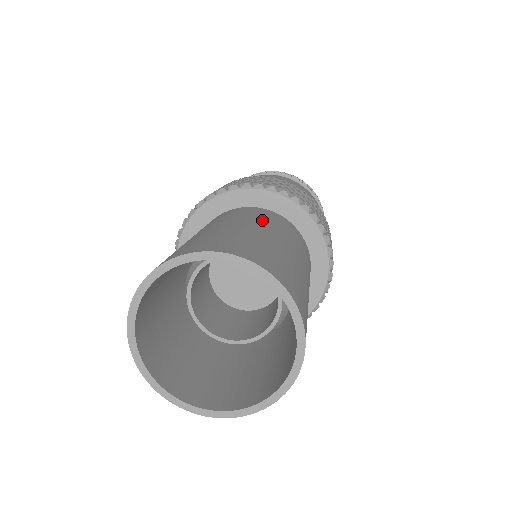
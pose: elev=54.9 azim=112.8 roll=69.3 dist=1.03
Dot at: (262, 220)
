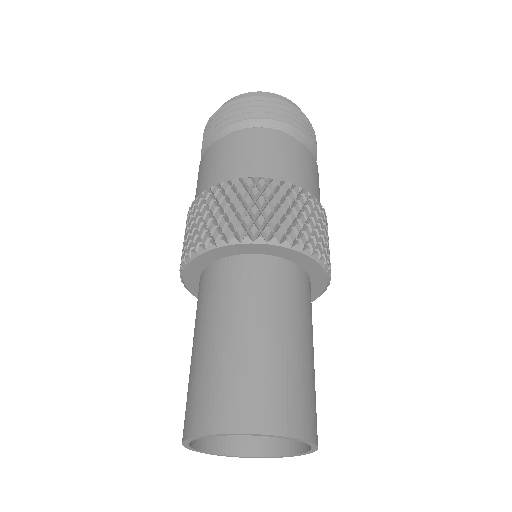
Dot at: (311, 320)
